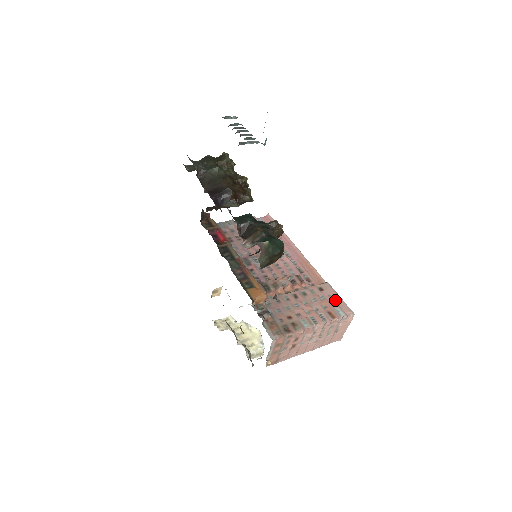
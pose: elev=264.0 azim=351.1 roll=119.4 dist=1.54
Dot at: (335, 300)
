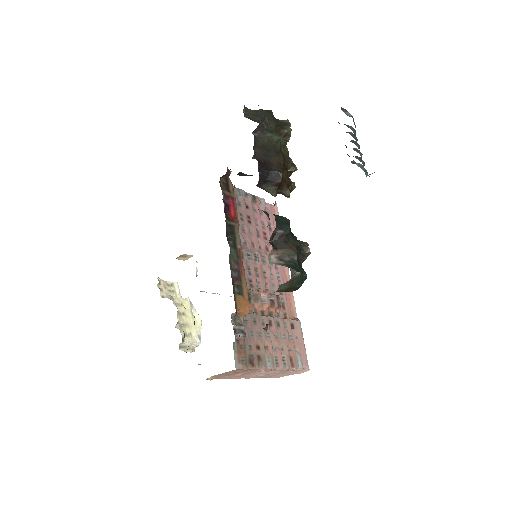
Dot at: (300, 345)
